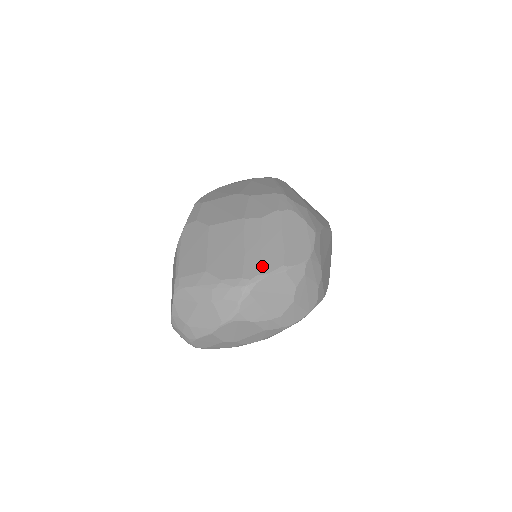
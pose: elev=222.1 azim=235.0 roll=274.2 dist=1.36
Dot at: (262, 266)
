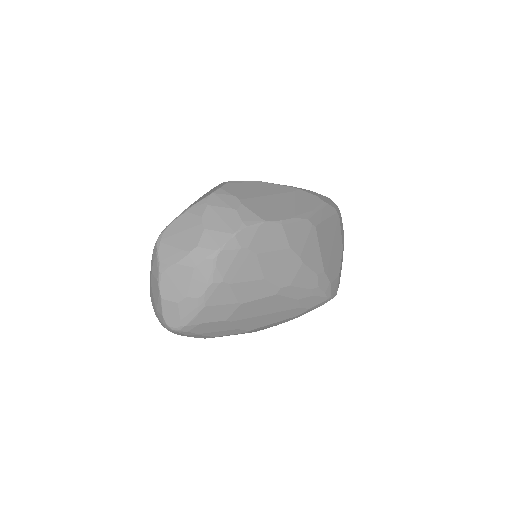
Dot at: occluded
